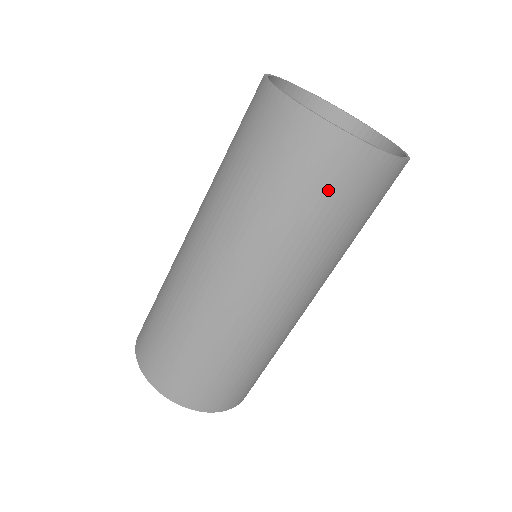
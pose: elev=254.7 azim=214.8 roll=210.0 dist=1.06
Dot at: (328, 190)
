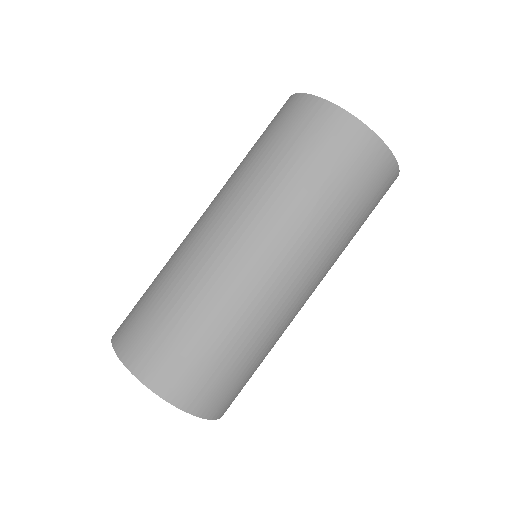
Dot at: (301, 138)
